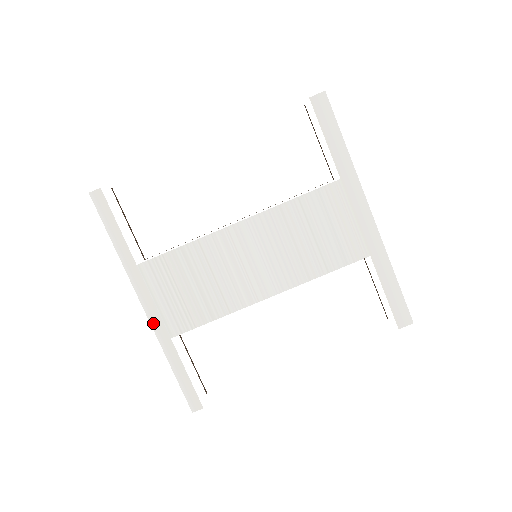
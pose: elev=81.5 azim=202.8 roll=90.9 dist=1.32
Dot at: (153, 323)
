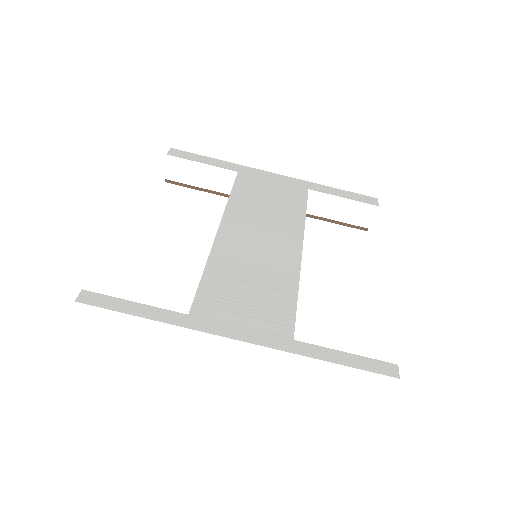
Dot at: (264, 344)
